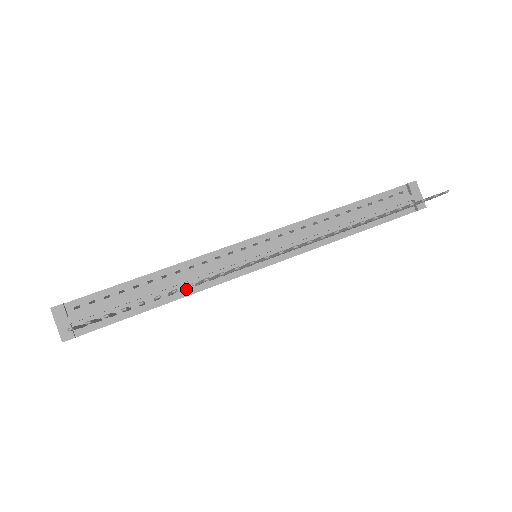
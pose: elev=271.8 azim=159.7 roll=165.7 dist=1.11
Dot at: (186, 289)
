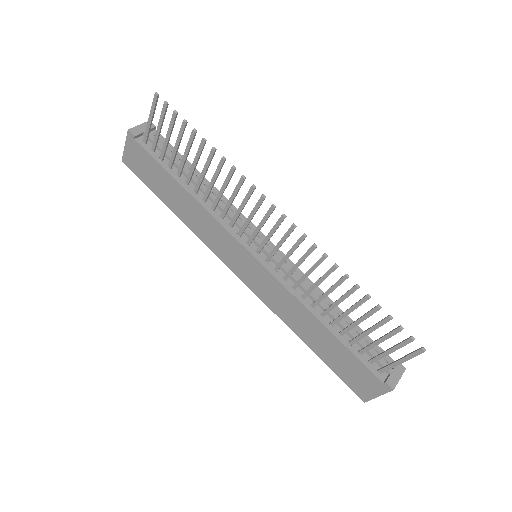
Dot at: (205, 202)
